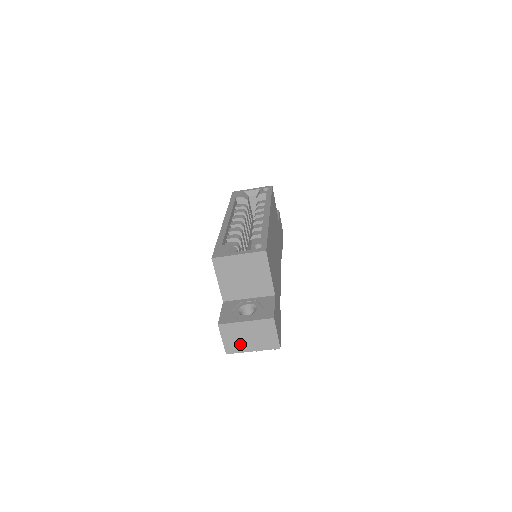
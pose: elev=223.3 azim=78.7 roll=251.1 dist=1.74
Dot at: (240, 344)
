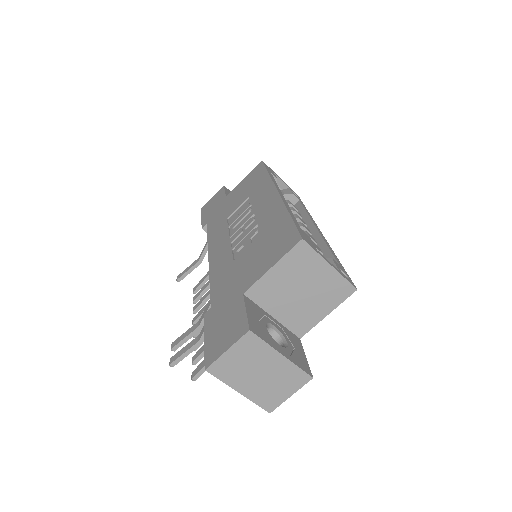
Dot at: (238, 373)
